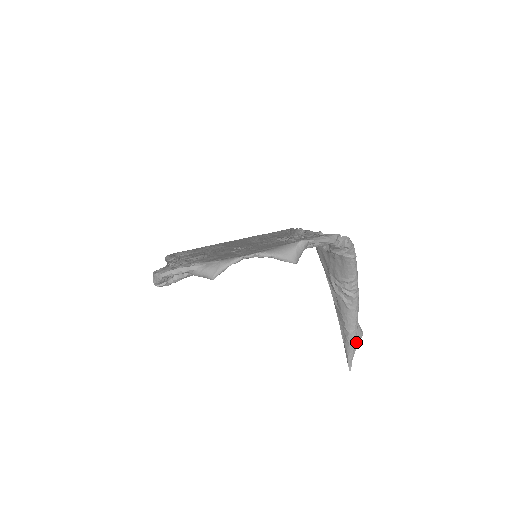
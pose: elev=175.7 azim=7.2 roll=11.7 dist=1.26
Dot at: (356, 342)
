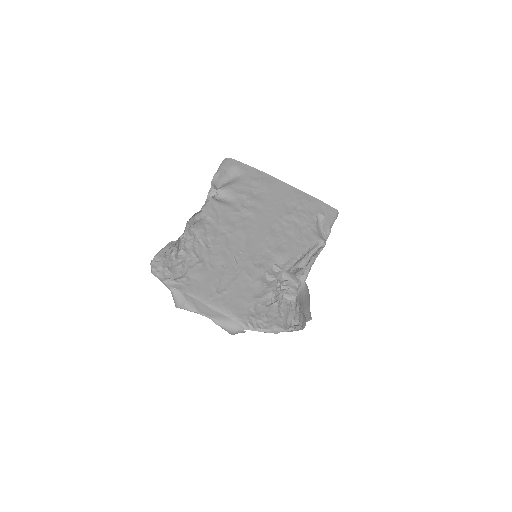
Dot at: occluded
